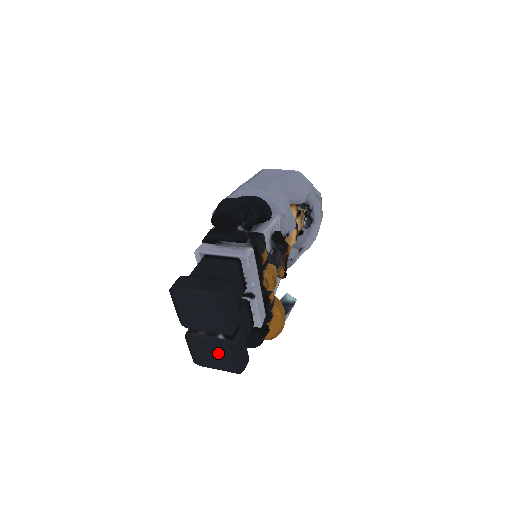
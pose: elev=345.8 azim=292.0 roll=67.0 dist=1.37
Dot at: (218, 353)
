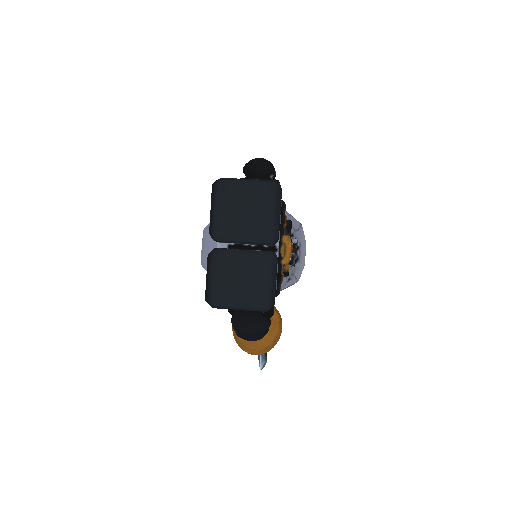
Dot at: (247, 276)
